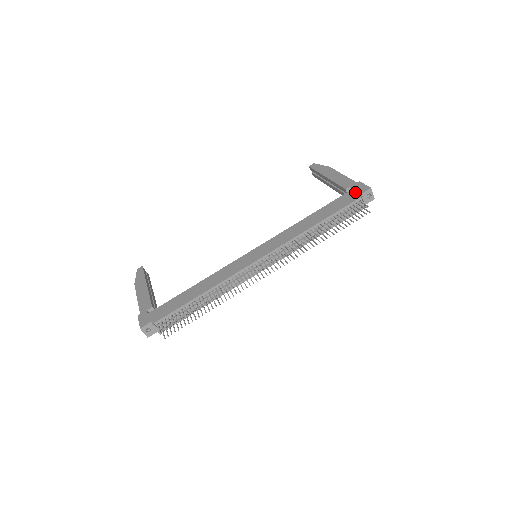
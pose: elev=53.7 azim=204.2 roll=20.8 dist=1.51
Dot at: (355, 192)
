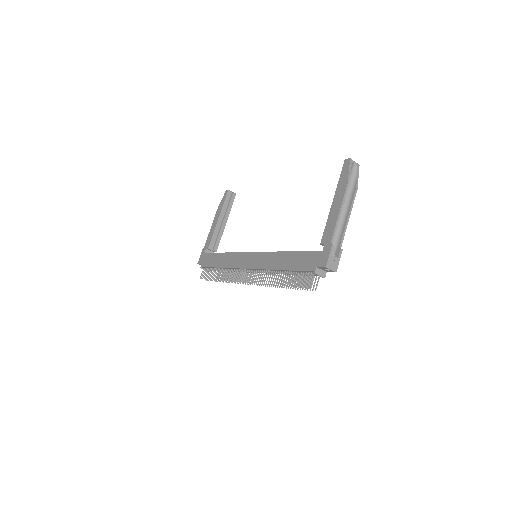
Dot at: (317, 259)
